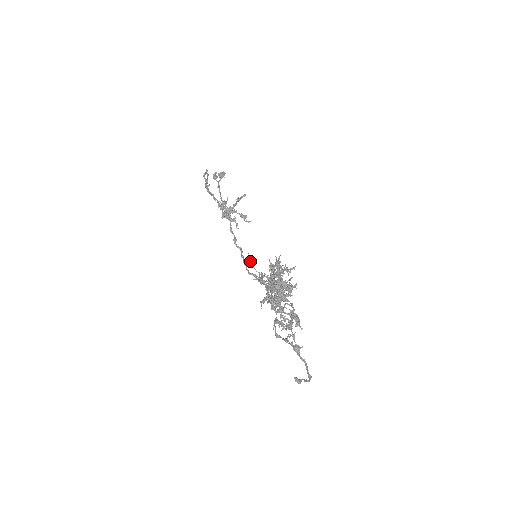
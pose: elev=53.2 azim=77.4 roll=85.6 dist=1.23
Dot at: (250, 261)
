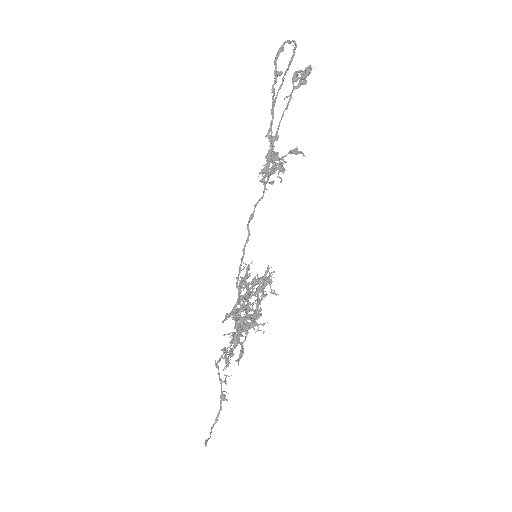
Dot at: (247, 275)
